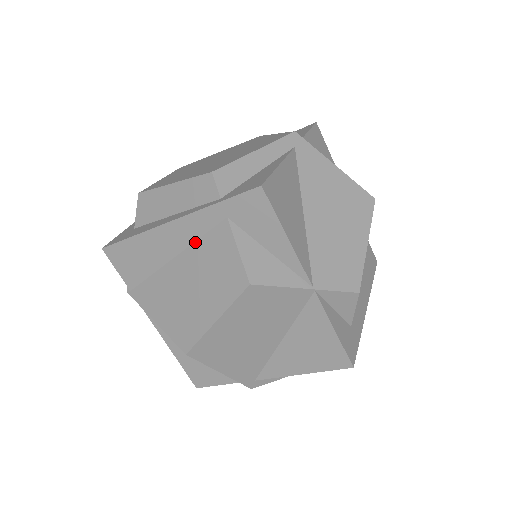
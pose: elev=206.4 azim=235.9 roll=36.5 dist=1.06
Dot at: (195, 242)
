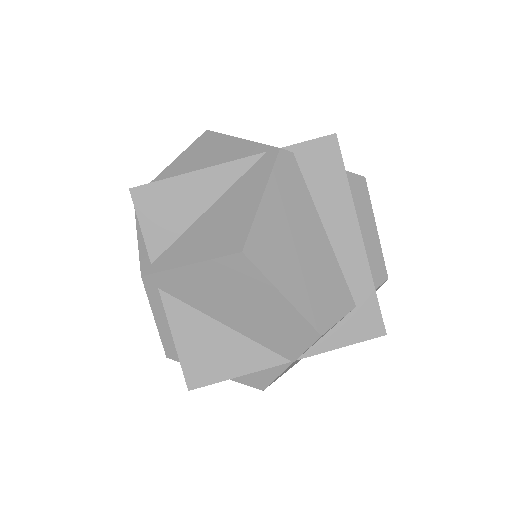
Dot at: occluded
